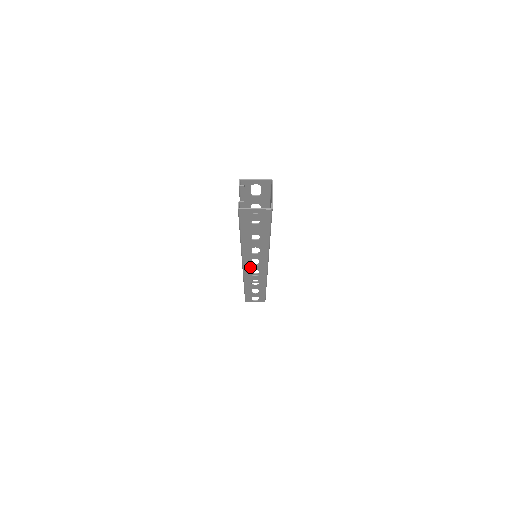
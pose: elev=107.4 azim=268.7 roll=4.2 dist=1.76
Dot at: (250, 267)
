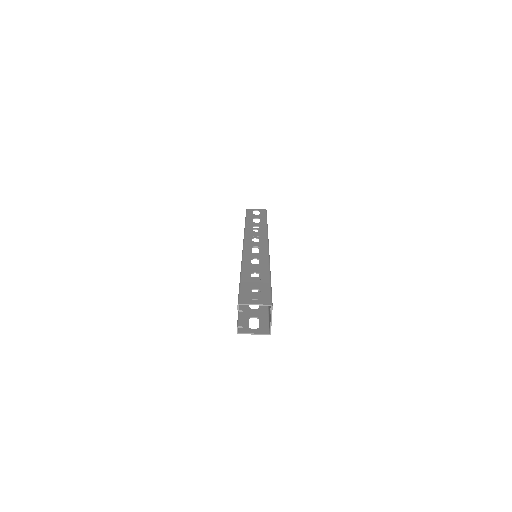
Dot at: occluded
